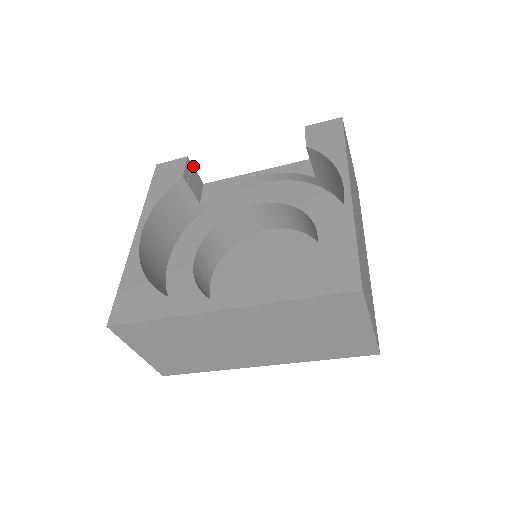
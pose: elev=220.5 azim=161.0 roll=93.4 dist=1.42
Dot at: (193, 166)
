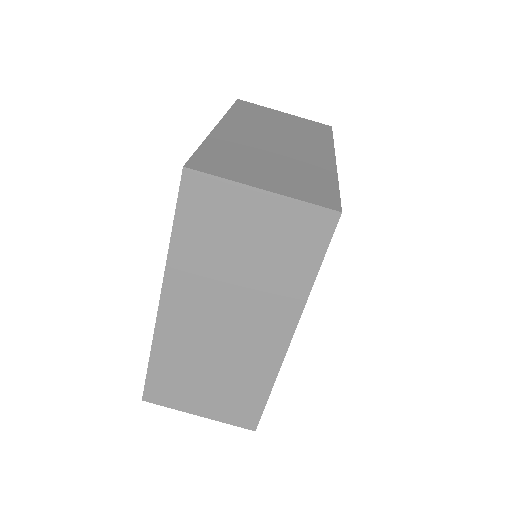
Dot at: occluded
